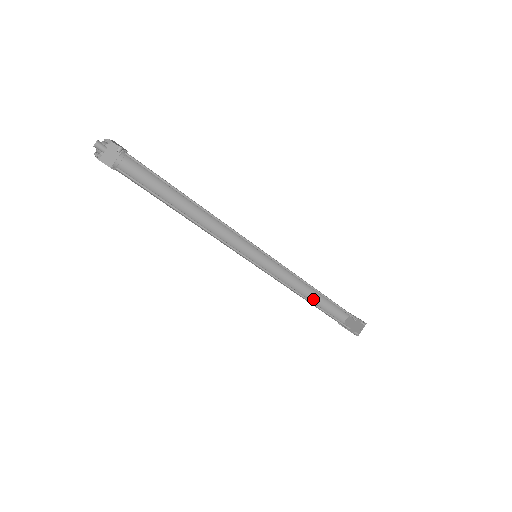
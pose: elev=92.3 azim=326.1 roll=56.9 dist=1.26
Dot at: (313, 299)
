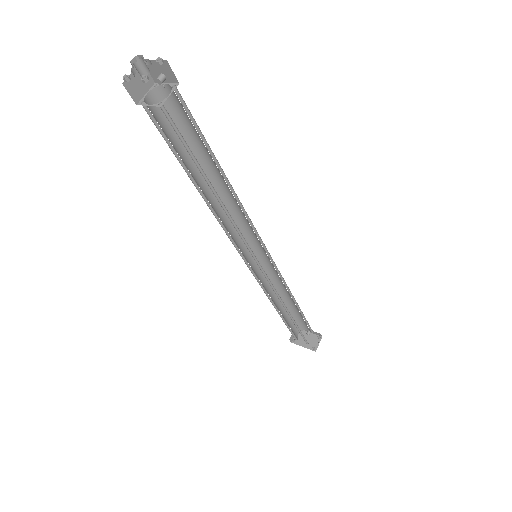
Dot at: (281, 311)
